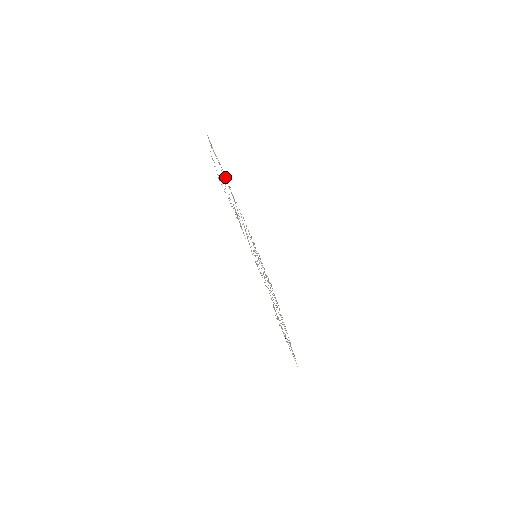
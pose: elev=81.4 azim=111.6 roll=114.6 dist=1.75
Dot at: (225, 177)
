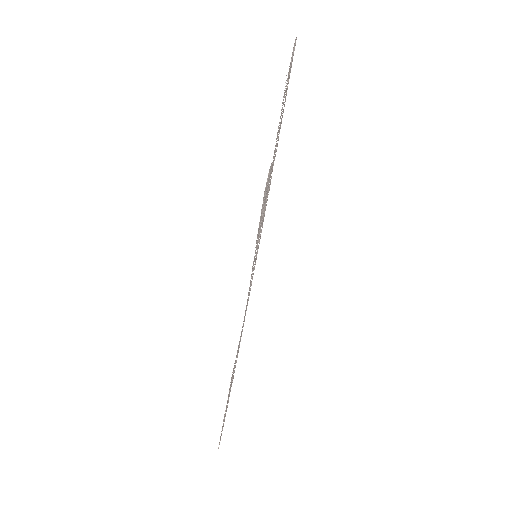
Dot at: (281, 120)
